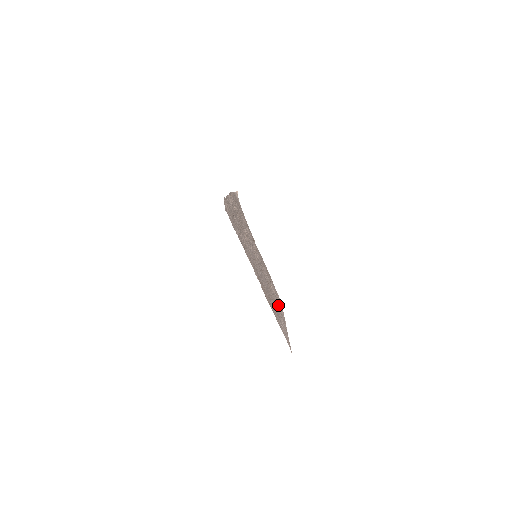
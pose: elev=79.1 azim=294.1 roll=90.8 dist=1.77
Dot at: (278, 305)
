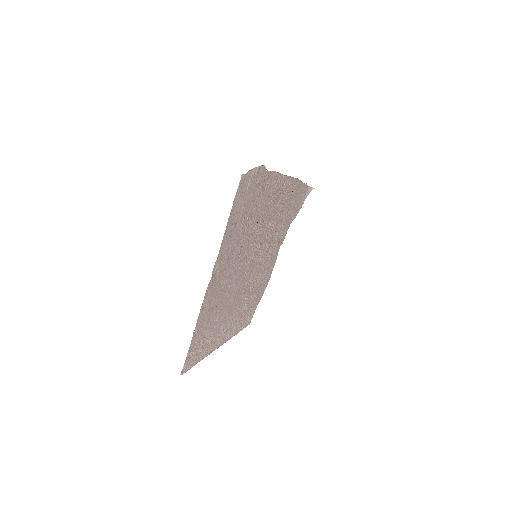
Dot at: (233, 320)
